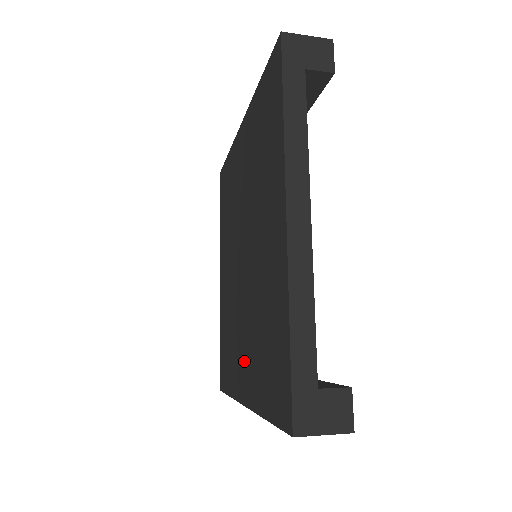
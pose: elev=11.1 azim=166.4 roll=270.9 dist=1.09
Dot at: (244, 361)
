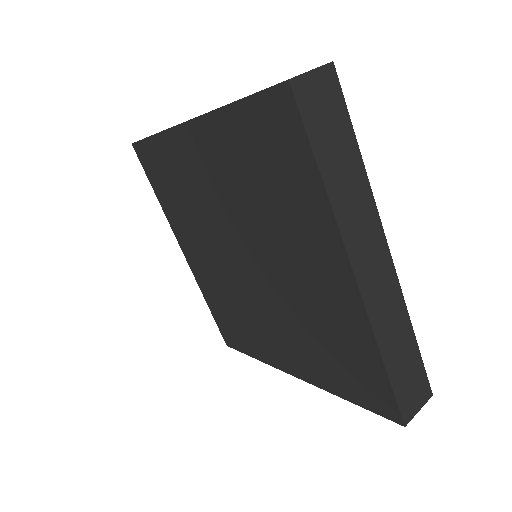
Dot at: (315, 271)
